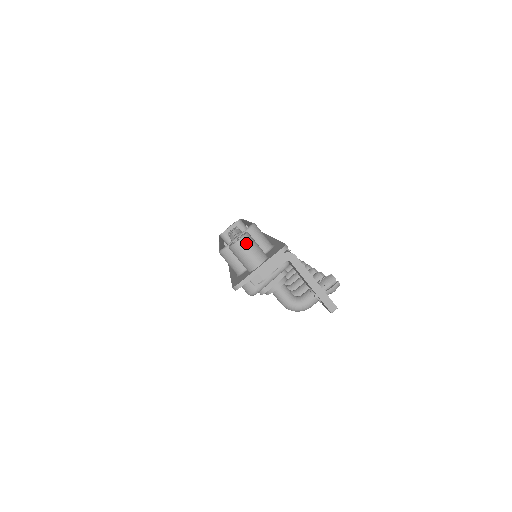
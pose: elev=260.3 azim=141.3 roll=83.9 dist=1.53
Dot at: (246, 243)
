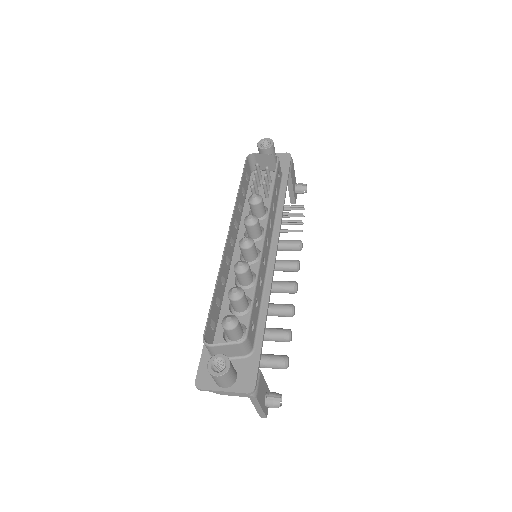
Dot at: (222, 378)
